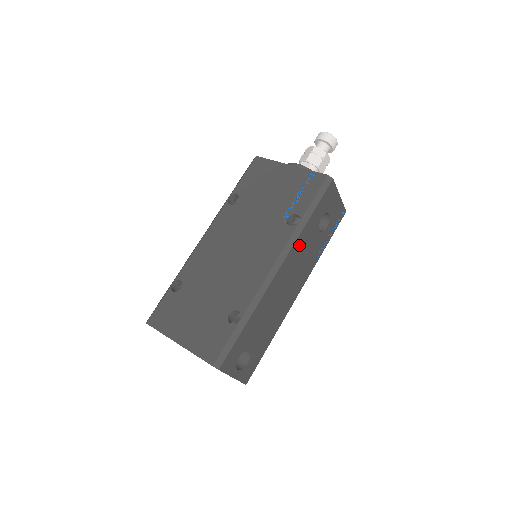
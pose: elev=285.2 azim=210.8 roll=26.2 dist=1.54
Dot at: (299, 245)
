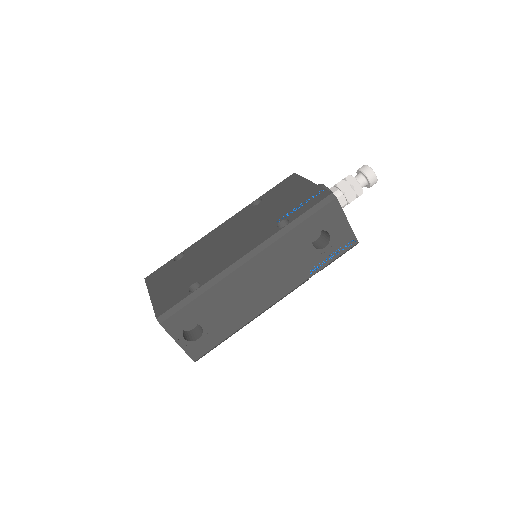
Dot at: (281, 248)
